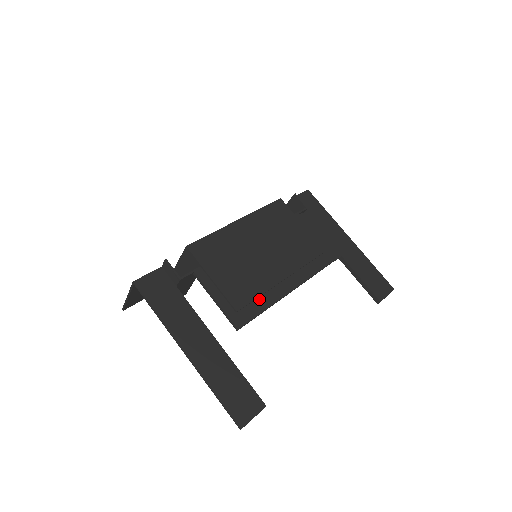
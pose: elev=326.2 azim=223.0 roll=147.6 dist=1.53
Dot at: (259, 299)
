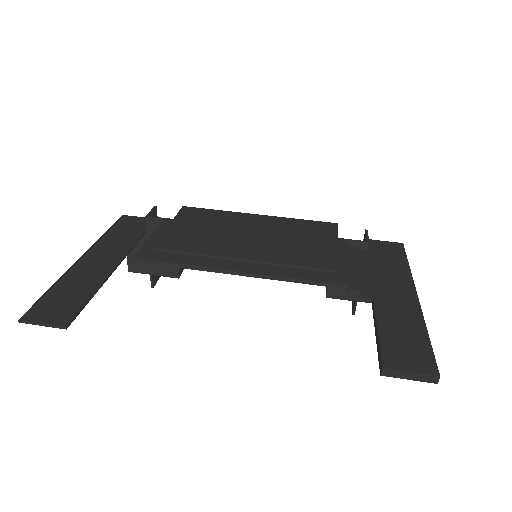
Dot at: (190, 256)
